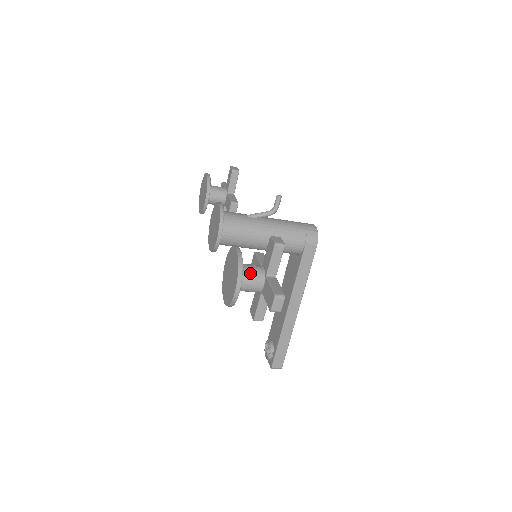
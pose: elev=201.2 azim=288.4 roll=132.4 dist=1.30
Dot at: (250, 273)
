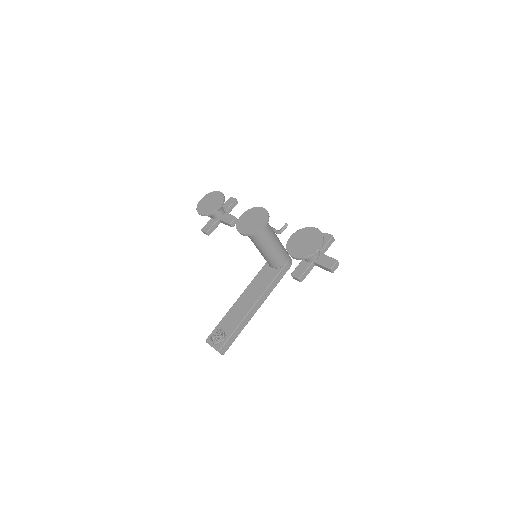
Dot at: occluded
